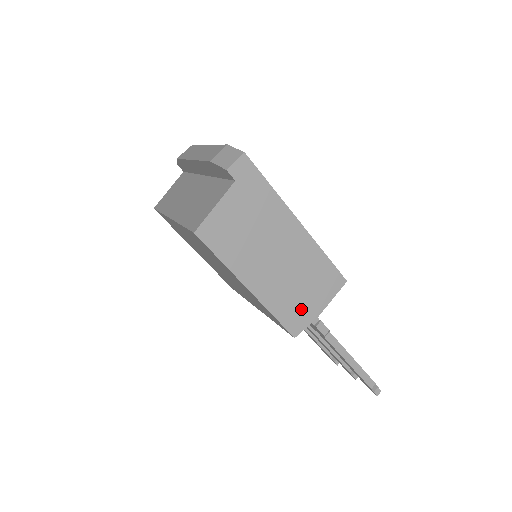
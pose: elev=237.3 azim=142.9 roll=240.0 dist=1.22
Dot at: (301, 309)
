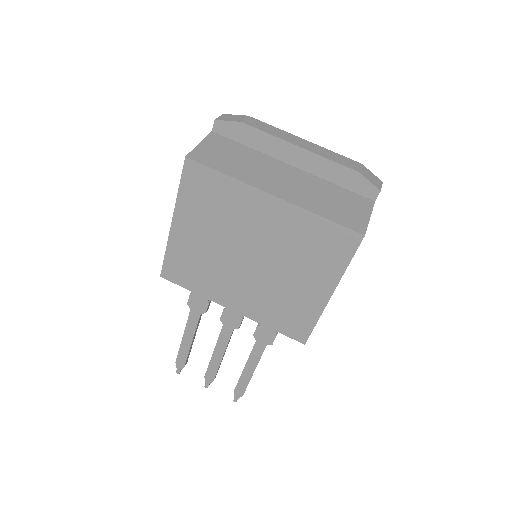
Dot at: occluded
